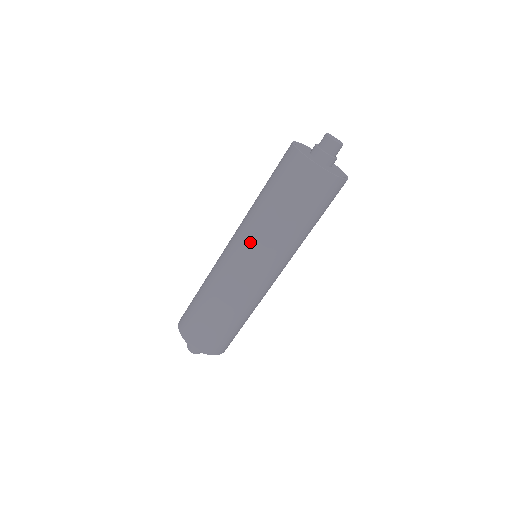
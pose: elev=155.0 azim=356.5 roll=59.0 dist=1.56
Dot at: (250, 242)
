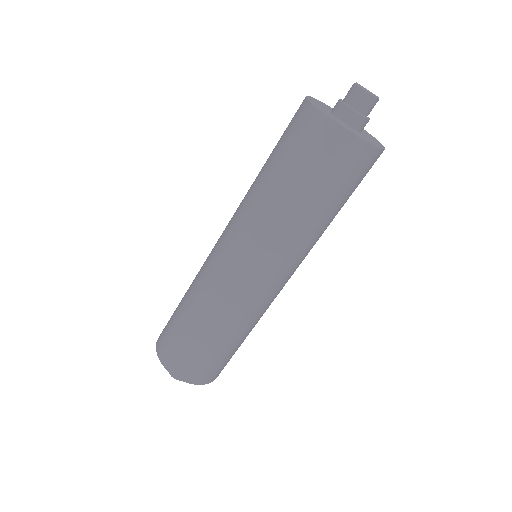
Dot at: (234, 214)
